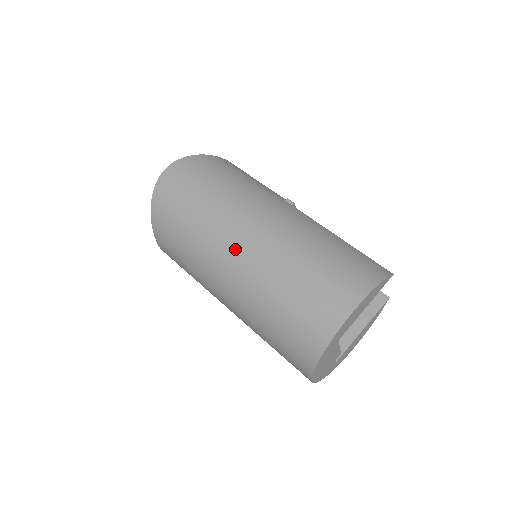
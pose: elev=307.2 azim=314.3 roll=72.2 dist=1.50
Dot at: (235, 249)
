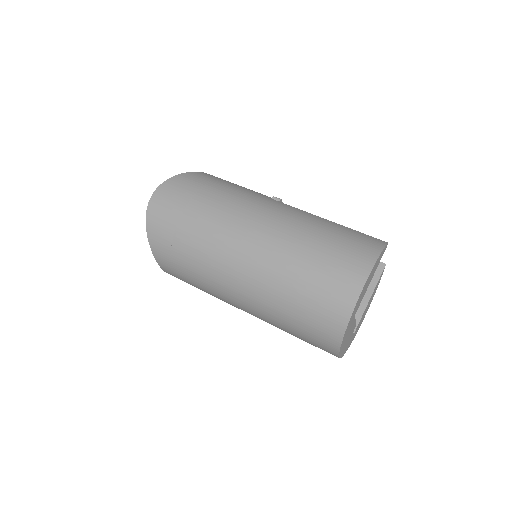
Dot at: (240, 255)
